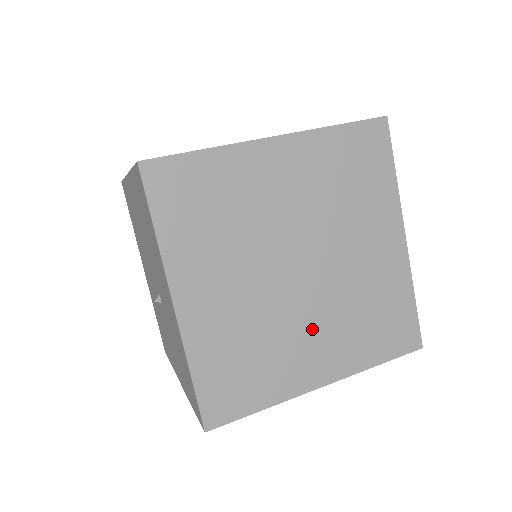
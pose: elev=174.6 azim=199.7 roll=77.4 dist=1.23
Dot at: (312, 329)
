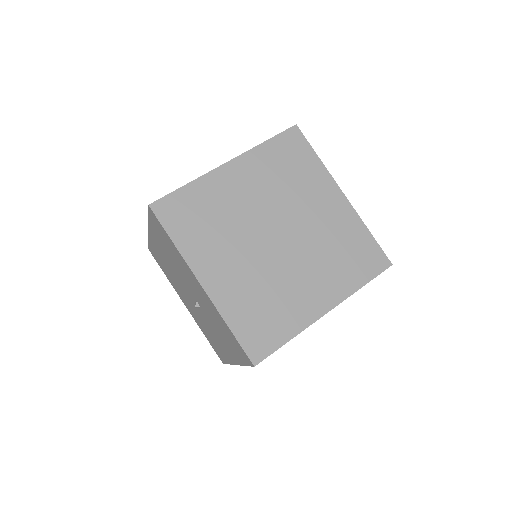
Dot at: (303, 275)
